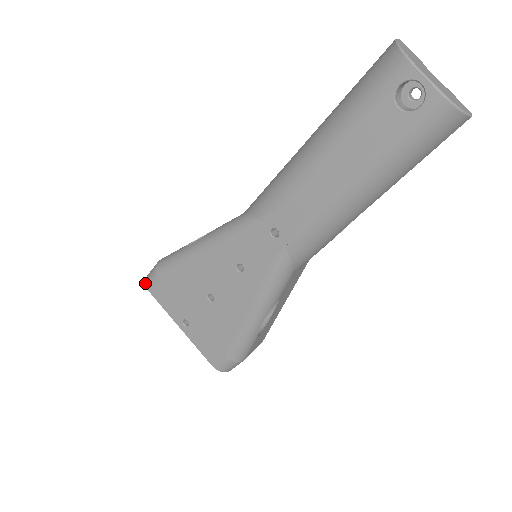
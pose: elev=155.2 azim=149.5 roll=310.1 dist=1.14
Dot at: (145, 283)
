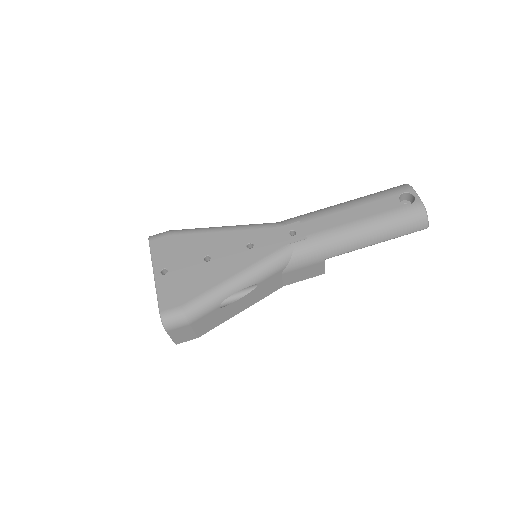
Dot at: (149, 236)
